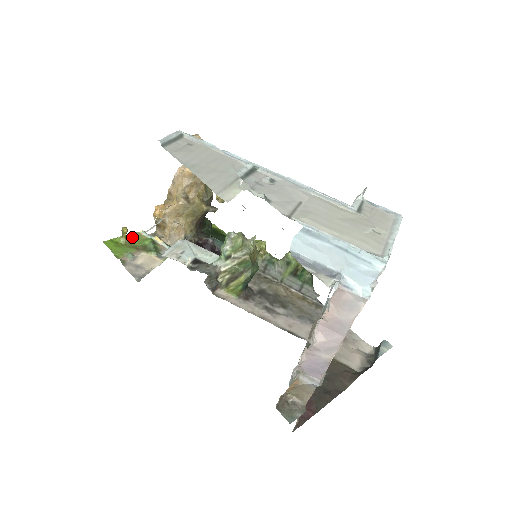
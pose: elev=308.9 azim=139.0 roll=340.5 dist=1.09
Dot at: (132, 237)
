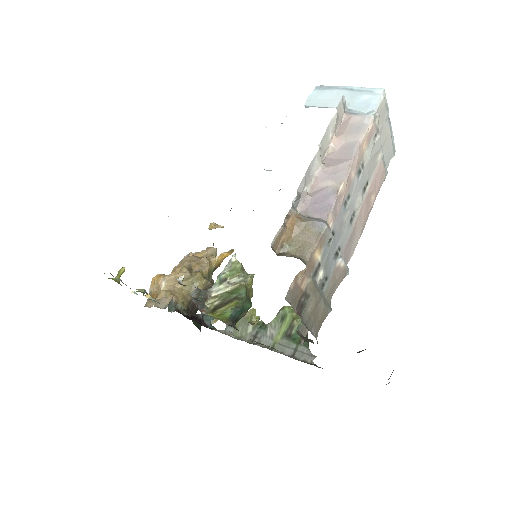
Dot at: occluded
